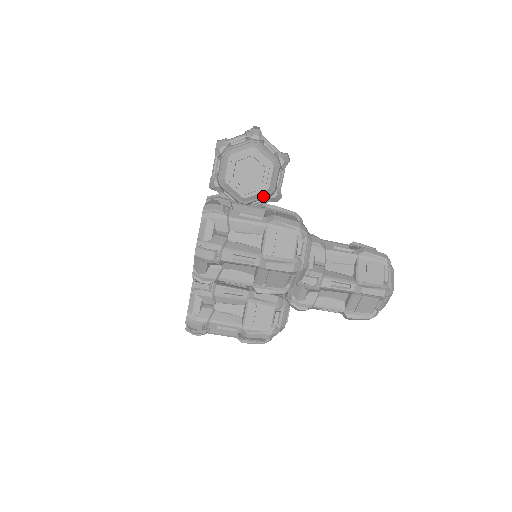
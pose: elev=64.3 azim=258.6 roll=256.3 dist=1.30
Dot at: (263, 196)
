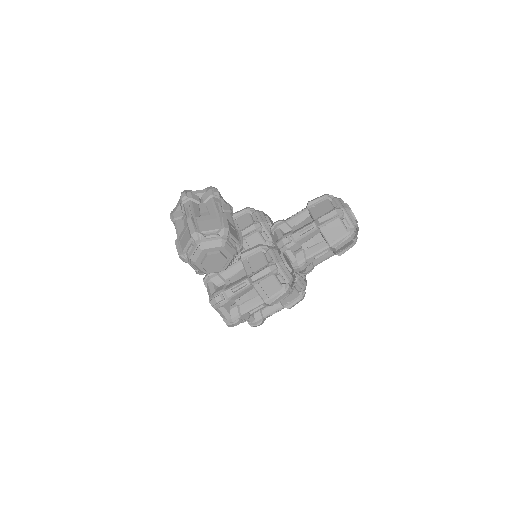
Dot at: (233, 259)
